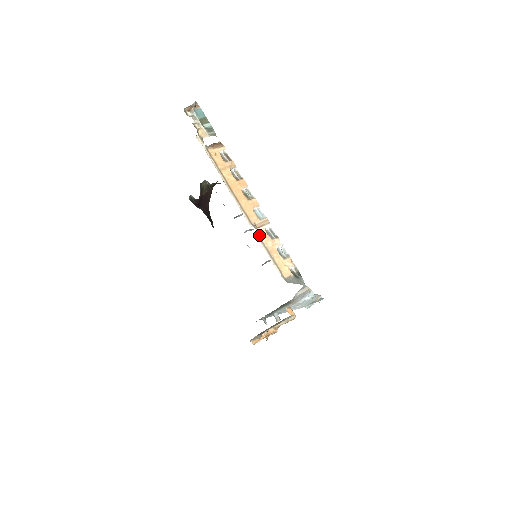
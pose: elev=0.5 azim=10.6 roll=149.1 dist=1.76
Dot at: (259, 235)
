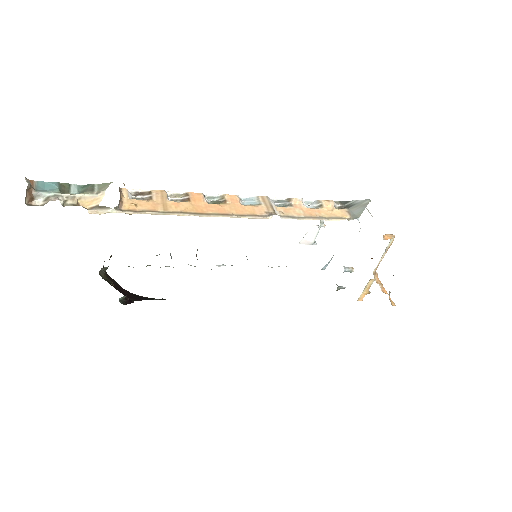
Dot at: (285, 216)
